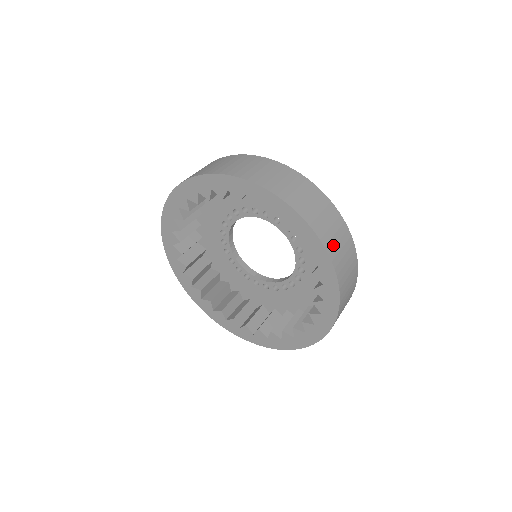
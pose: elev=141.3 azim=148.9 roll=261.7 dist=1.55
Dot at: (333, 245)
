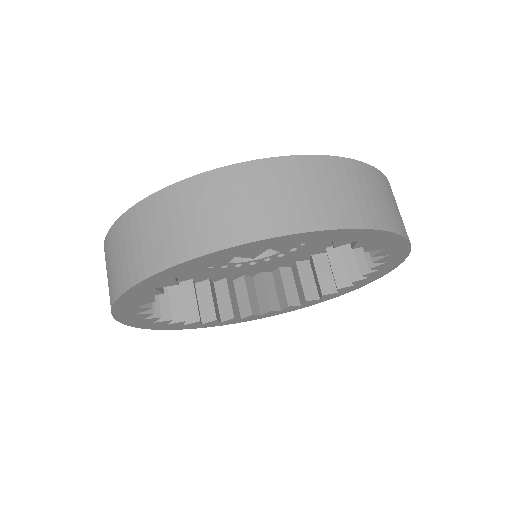
Dot at: (280, 214)
